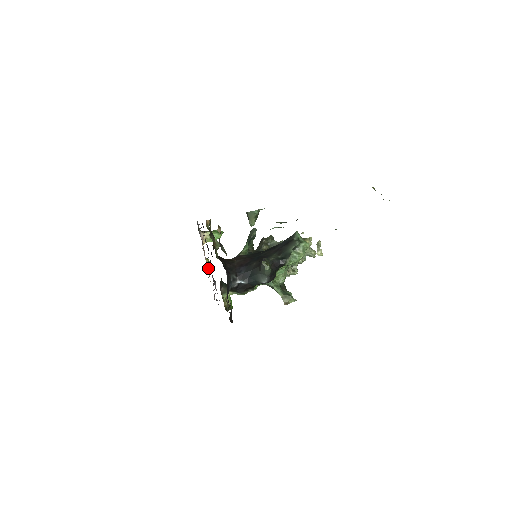
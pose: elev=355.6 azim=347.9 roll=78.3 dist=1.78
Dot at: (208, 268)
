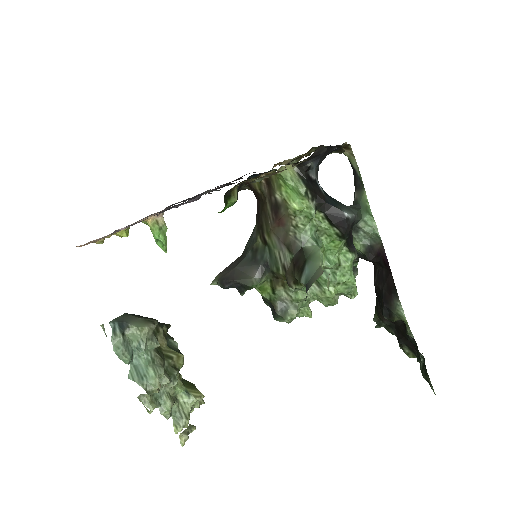
Dot at: occluded
